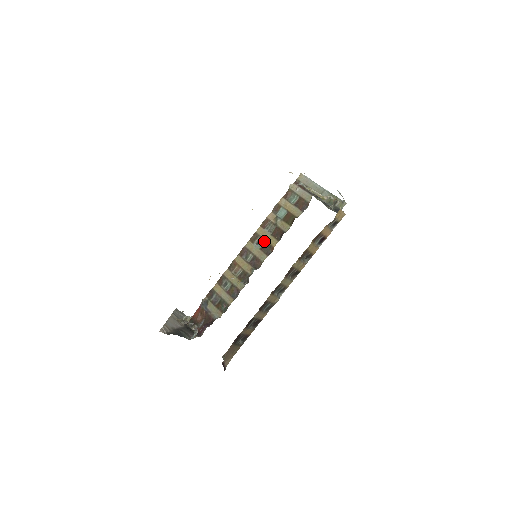
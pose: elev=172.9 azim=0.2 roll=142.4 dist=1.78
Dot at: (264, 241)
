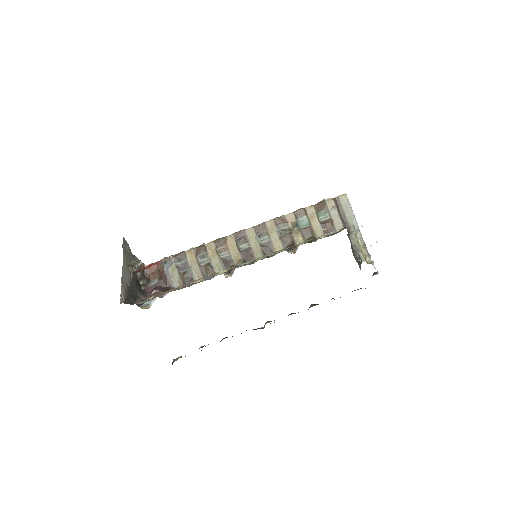
Dot at: (269, 239)
